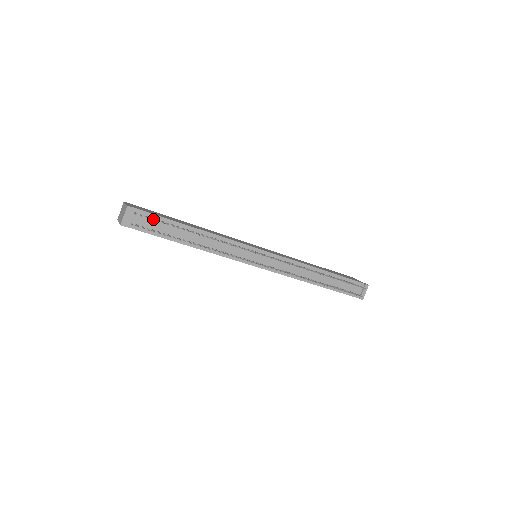
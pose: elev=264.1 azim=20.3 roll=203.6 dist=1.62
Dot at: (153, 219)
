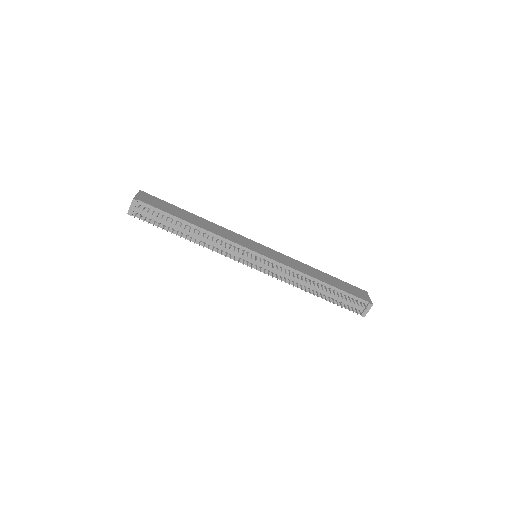
Dot at: (152, 214)
